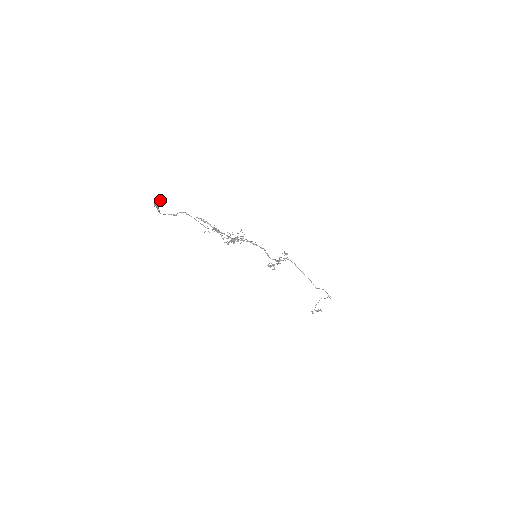
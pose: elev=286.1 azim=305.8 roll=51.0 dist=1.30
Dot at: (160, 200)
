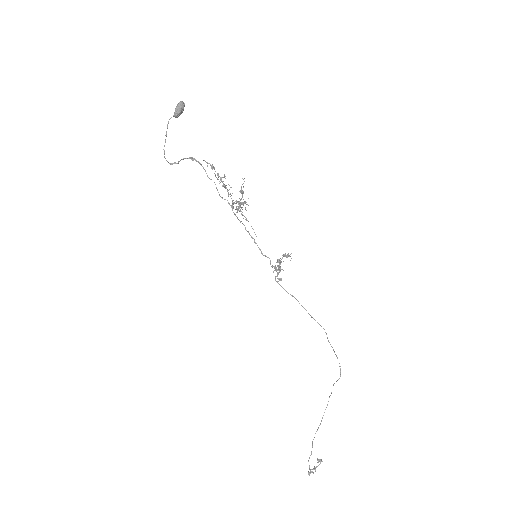
Dot at: (183, 103)
